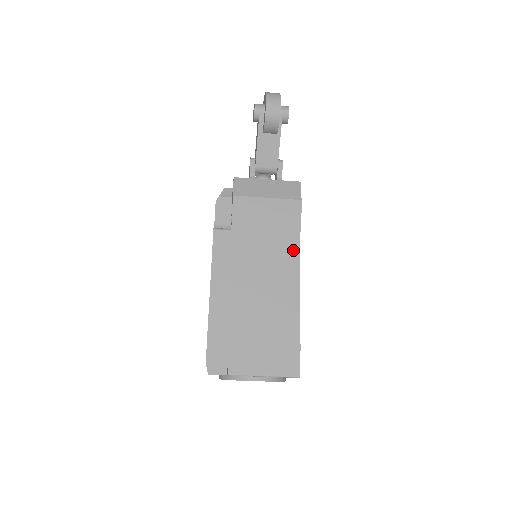
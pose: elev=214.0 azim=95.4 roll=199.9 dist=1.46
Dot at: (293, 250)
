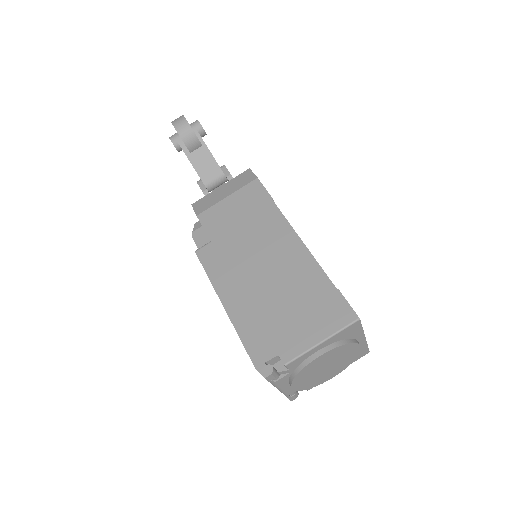
Dot at: (276, 218)
